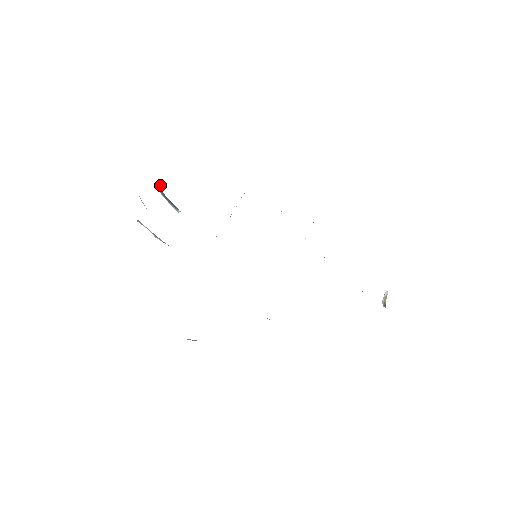
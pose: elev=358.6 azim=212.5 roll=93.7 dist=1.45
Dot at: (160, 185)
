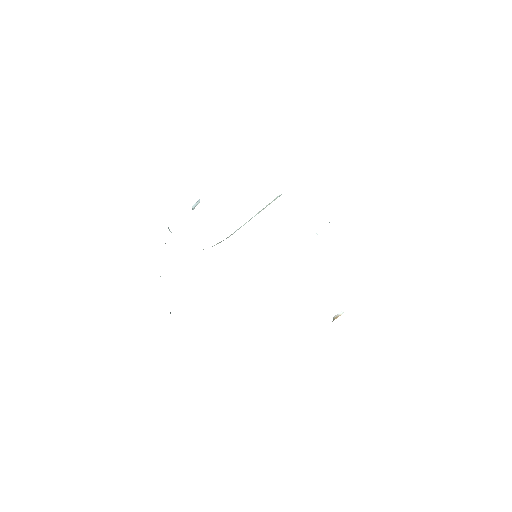
Dot at: (195, 204)
